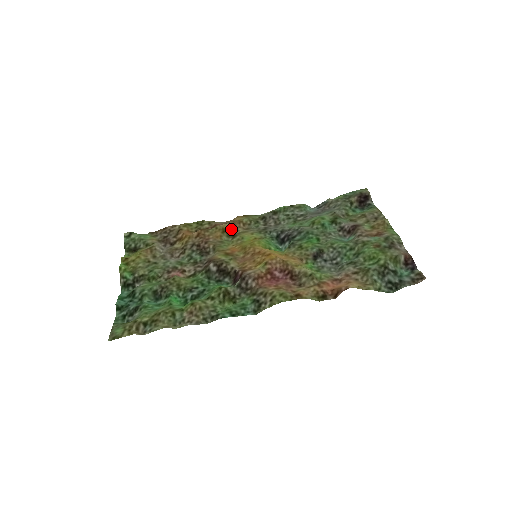
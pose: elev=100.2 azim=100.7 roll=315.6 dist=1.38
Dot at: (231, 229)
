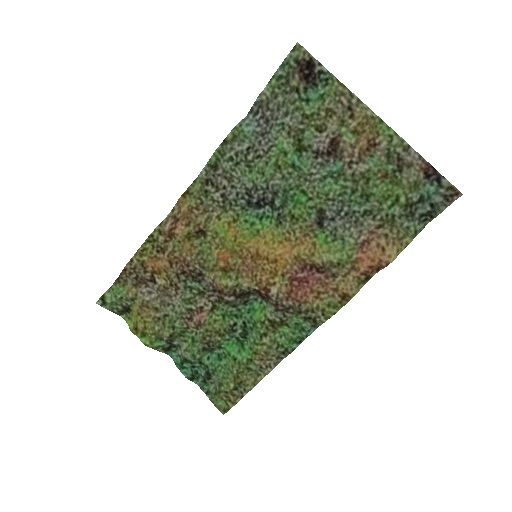
Dot at: (193, 229)
